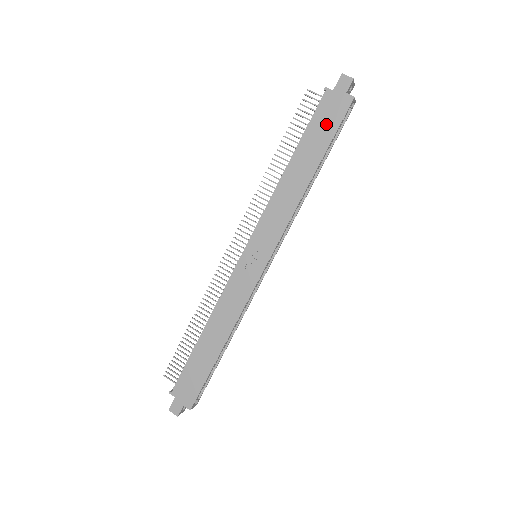
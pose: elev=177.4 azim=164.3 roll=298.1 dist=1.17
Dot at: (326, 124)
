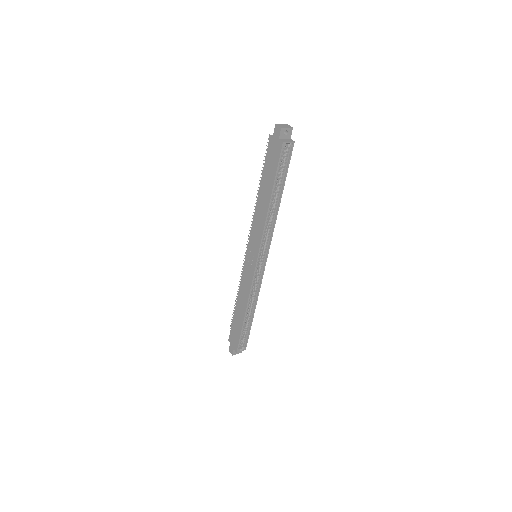
Dot at: (272, 163)
